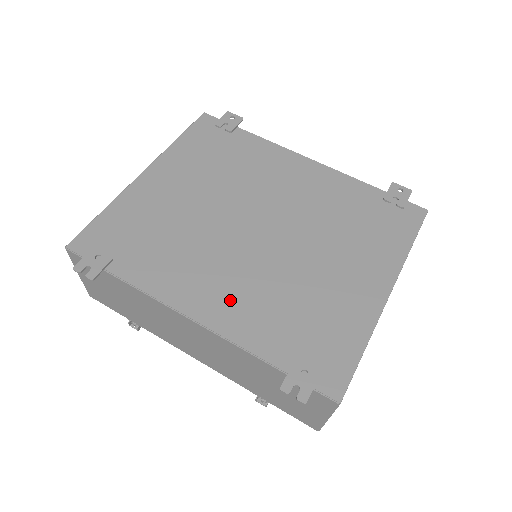
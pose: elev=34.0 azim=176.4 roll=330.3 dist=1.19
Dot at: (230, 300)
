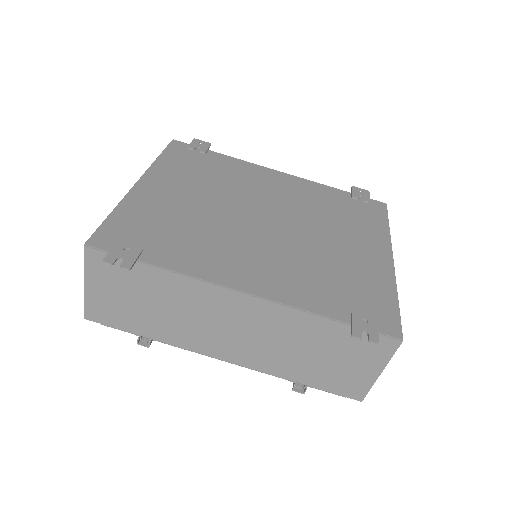
Dot at: (272, 274)
